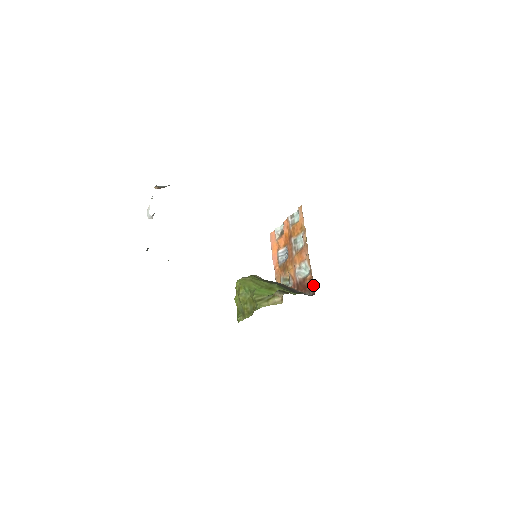
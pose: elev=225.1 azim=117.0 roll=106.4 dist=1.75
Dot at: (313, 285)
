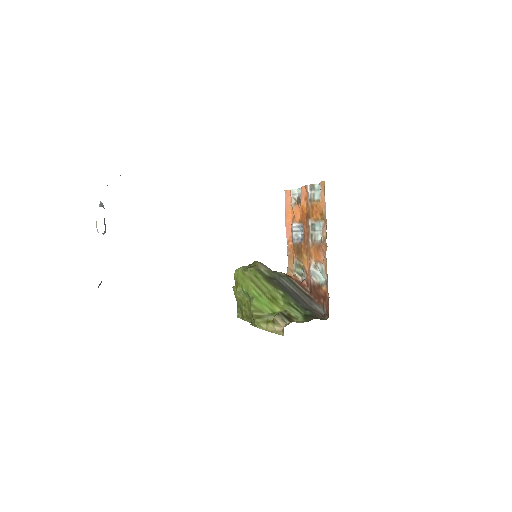
Dot at: (328, 304)
